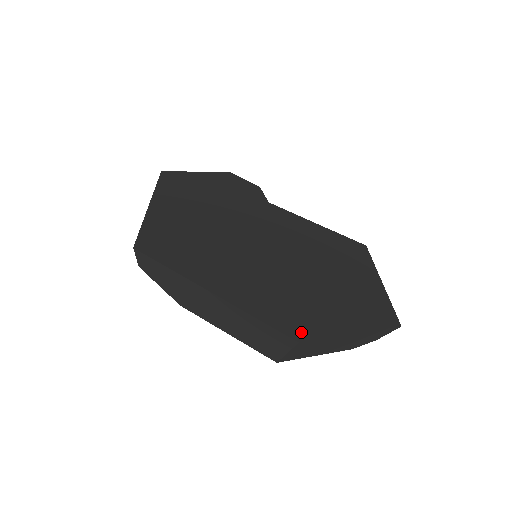
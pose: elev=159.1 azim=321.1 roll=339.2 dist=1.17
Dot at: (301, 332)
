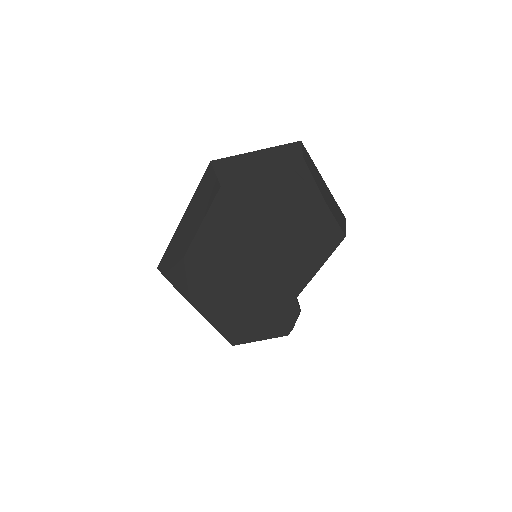
Dot at: occluded
